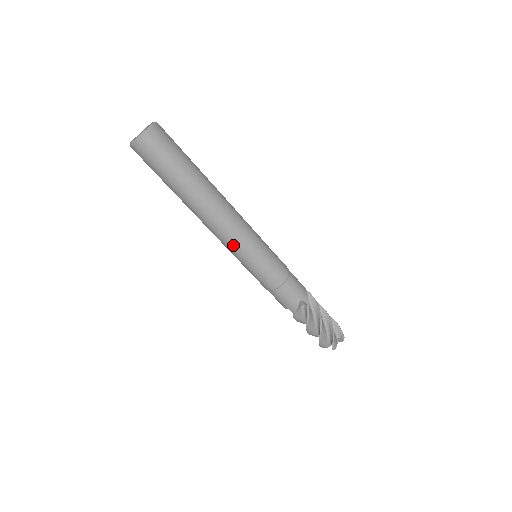
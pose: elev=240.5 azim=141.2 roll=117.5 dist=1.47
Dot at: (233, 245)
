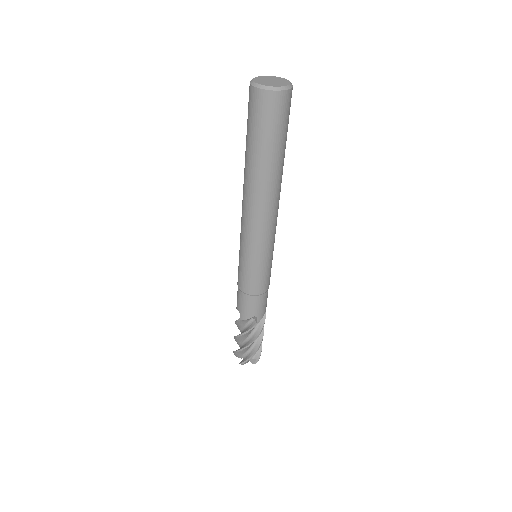
Dot at: (270, 237)
